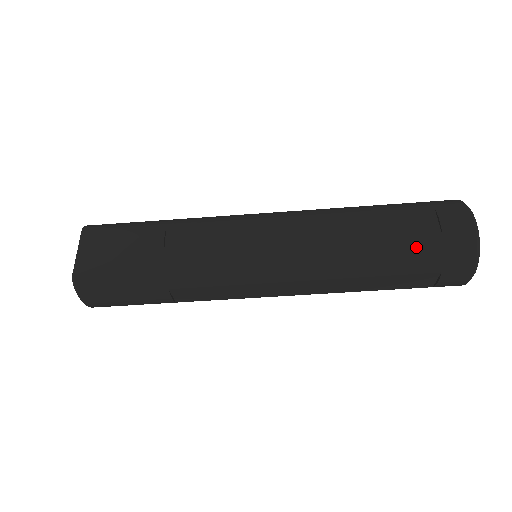
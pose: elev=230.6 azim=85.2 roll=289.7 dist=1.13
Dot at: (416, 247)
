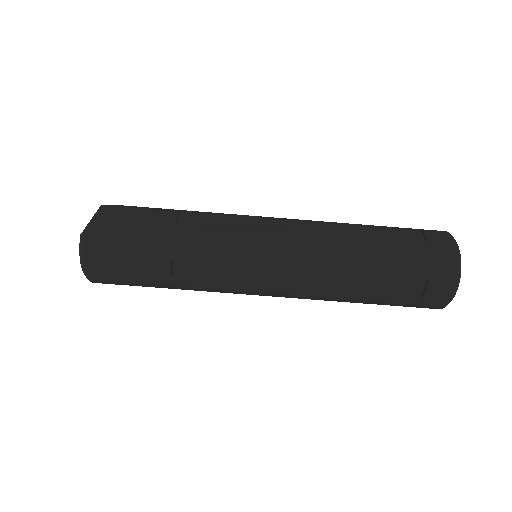
Dot at: (405, 250)
